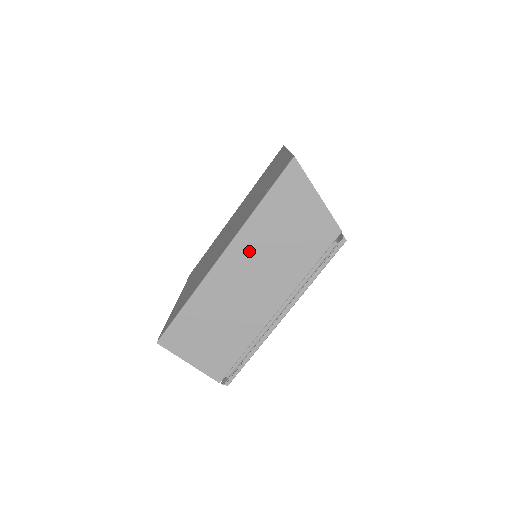
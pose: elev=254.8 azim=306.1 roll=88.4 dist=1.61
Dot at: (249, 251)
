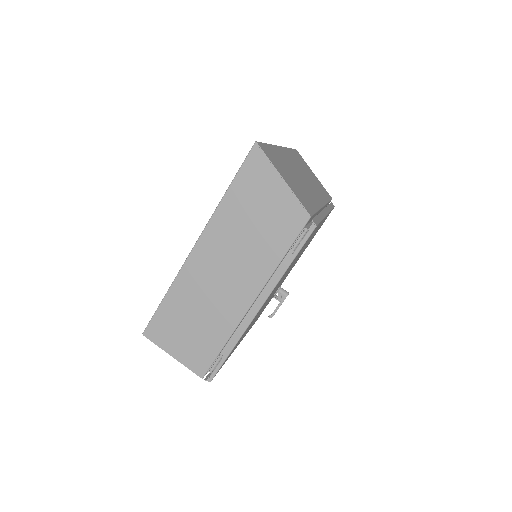
Dot at: (220, 240)
